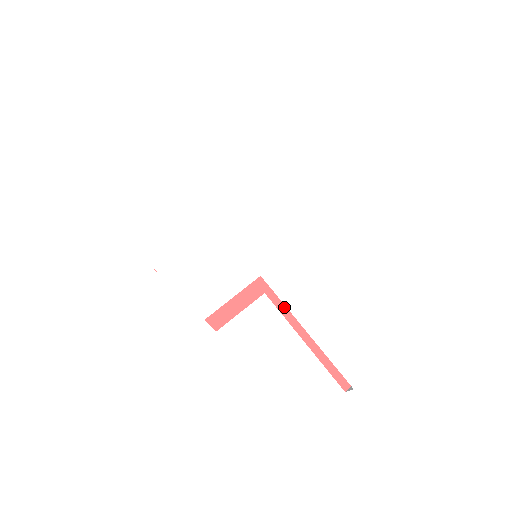
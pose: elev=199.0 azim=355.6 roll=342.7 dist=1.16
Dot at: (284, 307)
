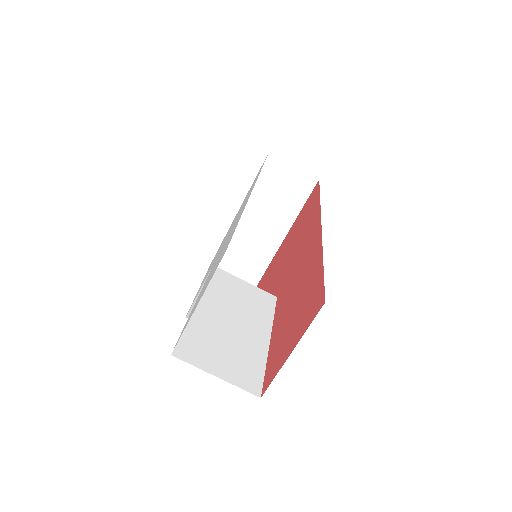
Dot at: (278, 306)
